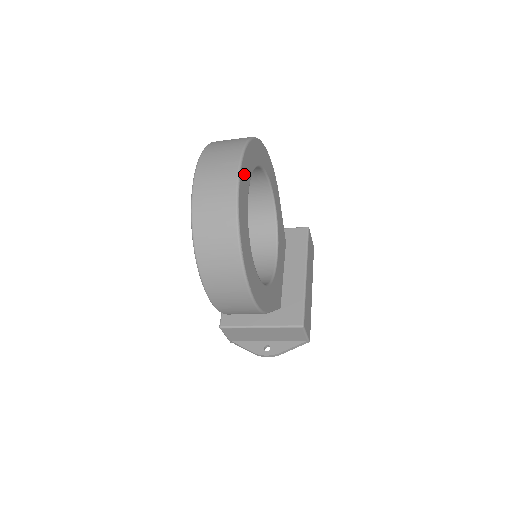
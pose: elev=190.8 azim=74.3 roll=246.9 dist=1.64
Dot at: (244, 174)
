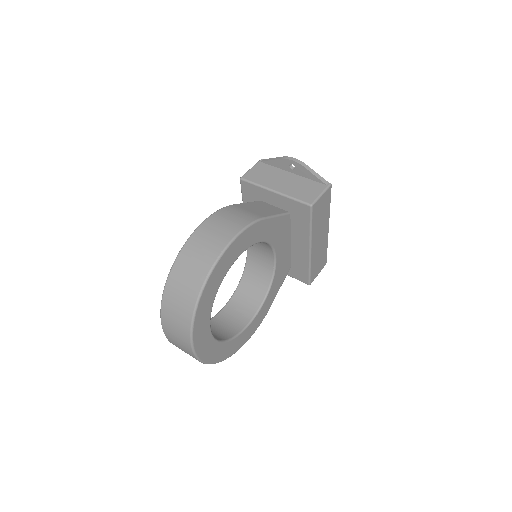
Dot at: (201, 344)
